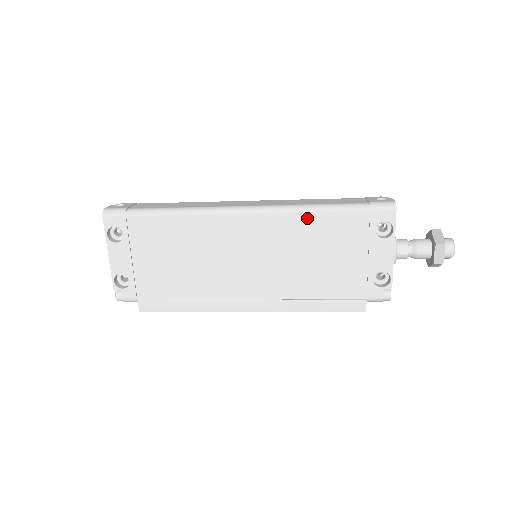
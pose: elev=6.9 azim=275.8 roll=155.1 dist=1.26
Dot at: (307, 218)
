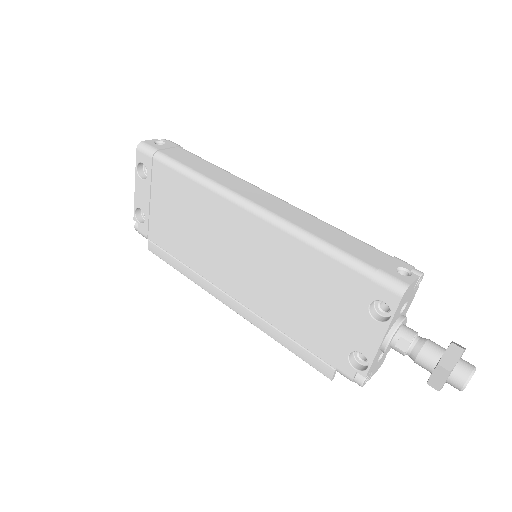
Dot at: (302, 248)
